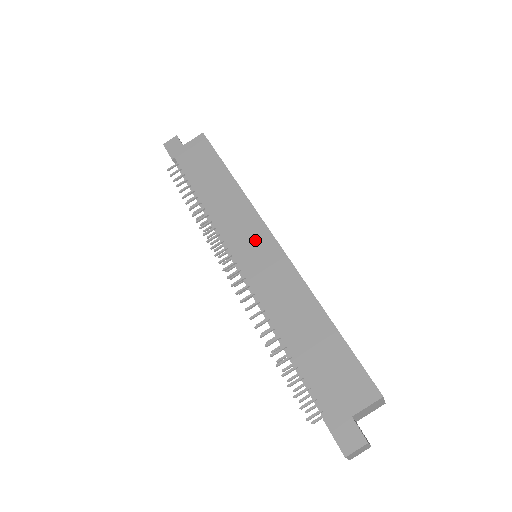
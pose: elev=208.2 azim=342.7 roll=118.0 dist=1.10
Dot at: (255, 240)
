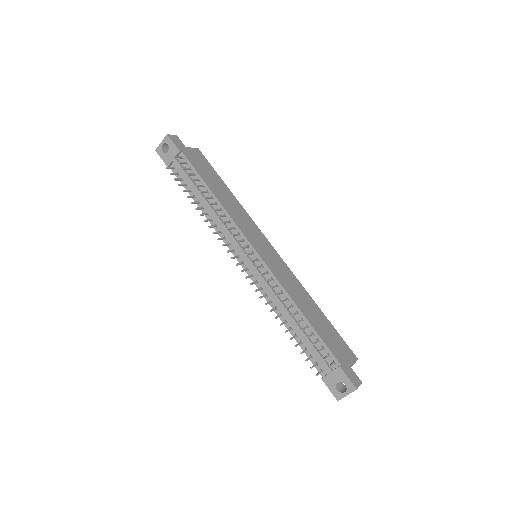
Dot at: (264, 244)
